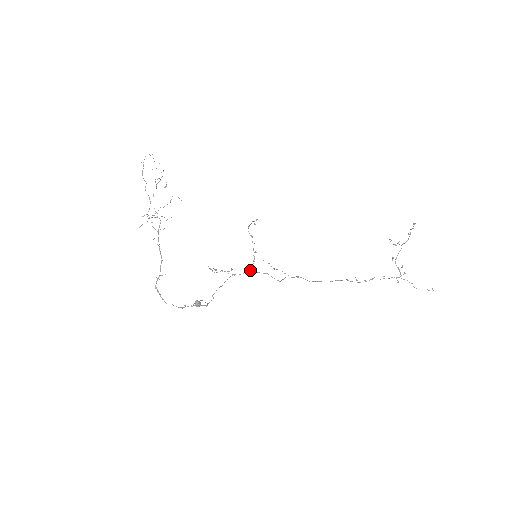
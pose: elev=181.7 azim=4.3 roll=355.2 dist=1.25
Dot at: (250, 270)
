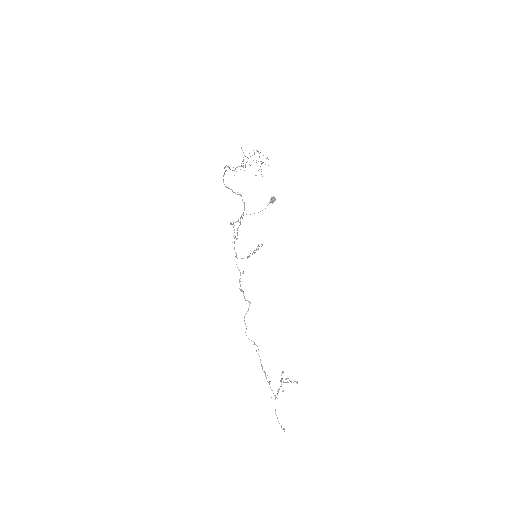
Dot at: occluded
